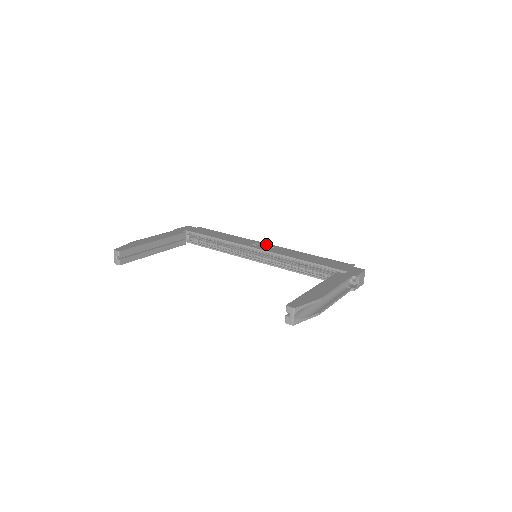
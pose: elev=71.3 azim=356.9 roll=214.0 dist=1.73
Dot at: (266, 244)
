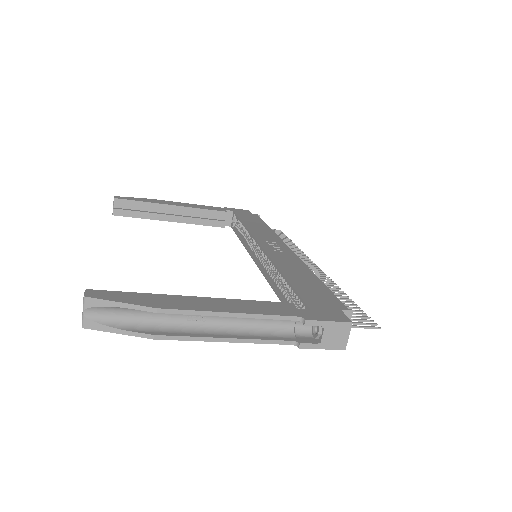
Dot at: (285, 247)
